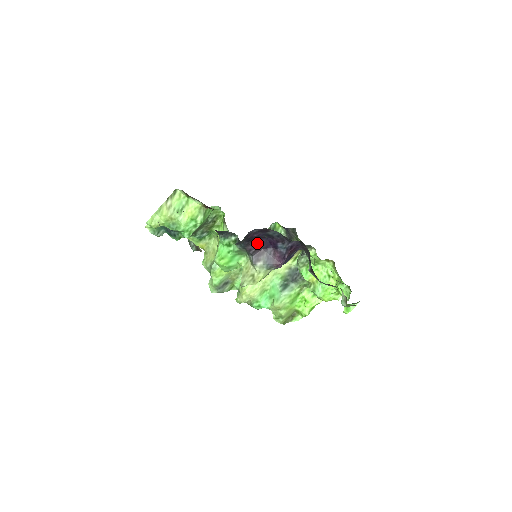
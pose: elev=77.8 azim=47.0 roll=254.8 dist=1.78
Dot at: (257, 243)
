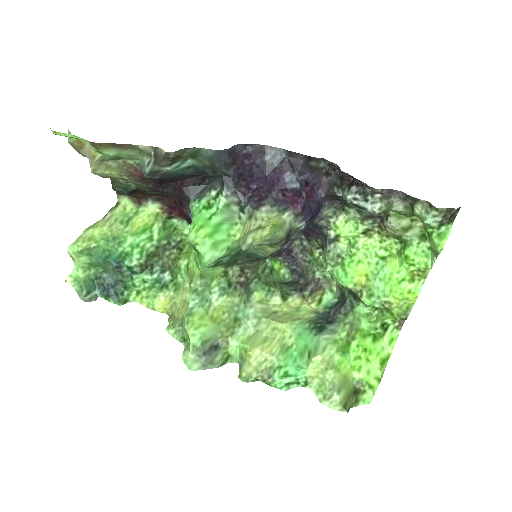
Dot at: (252, 186)
